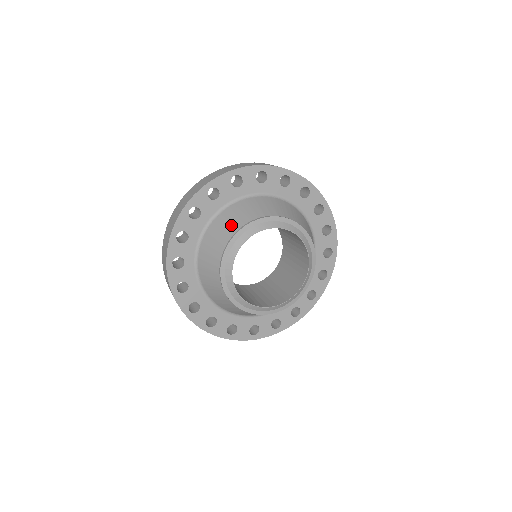
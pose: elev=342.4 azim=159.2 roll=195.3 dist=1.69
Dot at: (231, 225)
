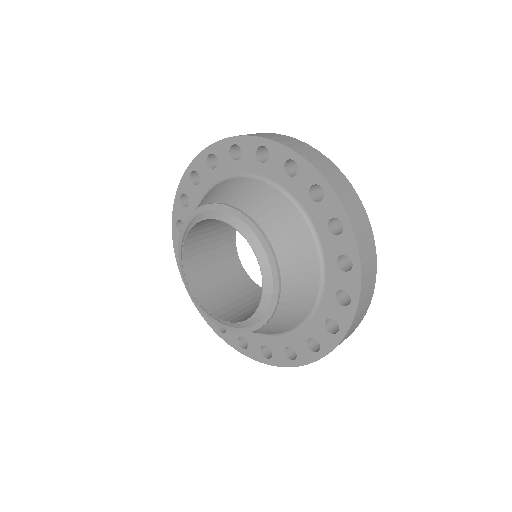
Dot at: (216, 195)
